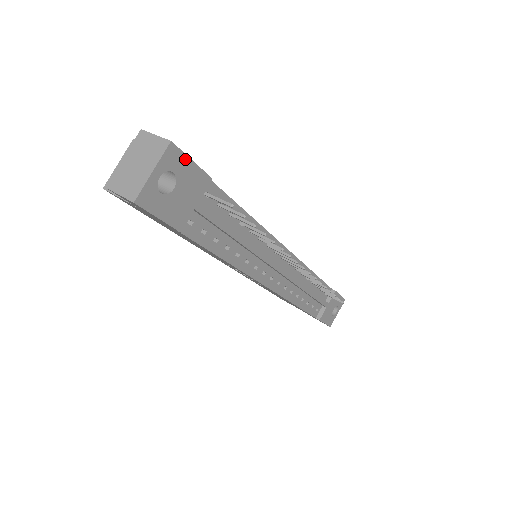
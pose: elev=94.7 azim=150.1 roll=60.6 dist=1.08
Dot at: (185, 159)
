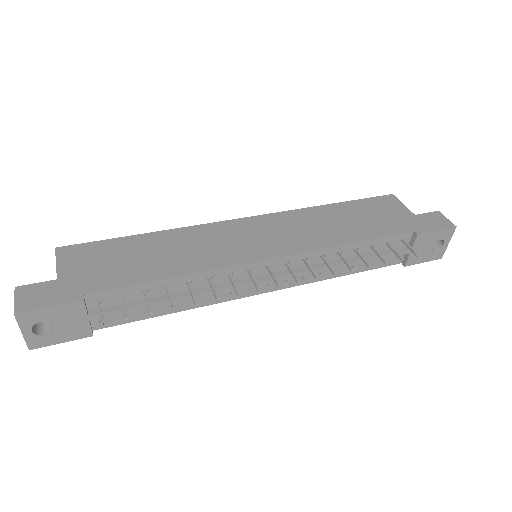
Dot at: (40, 311)
